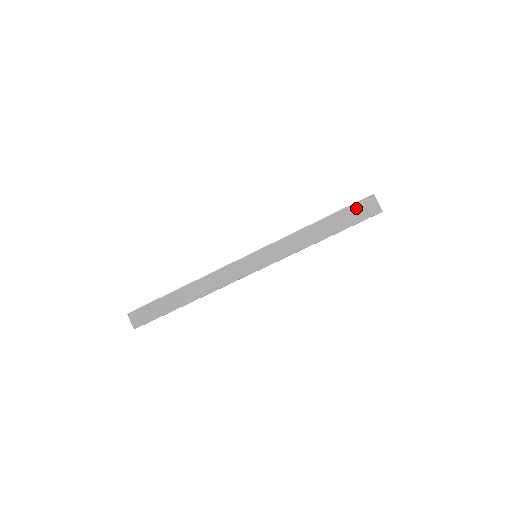
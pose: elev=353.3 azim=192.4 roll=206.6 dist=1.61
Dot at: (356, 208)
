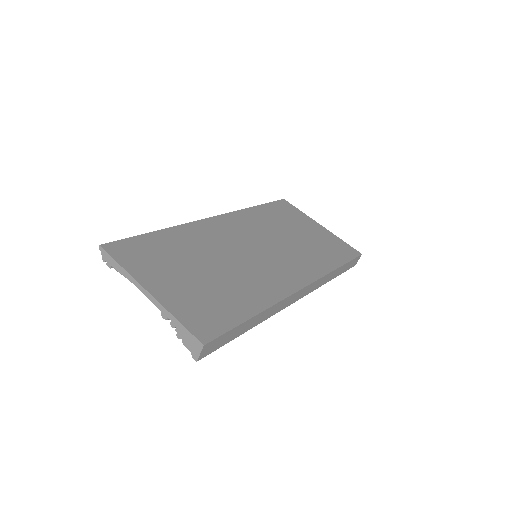
Dot at: (354, 261)
